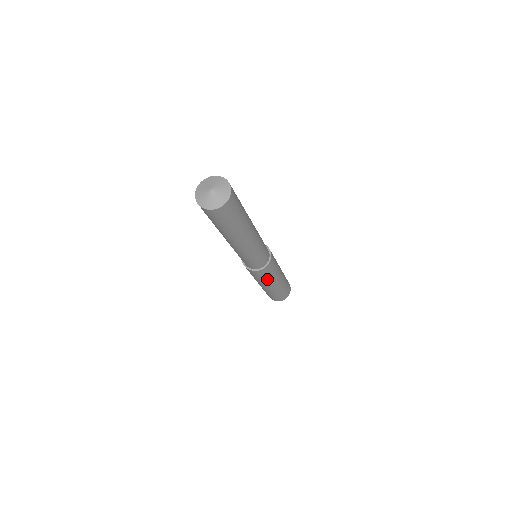
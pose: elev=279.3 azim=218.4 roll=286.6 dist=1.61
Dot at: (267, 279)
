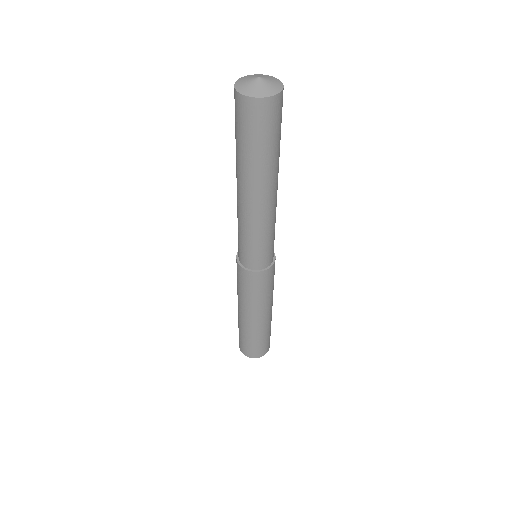
Dot at: (244, 295)
